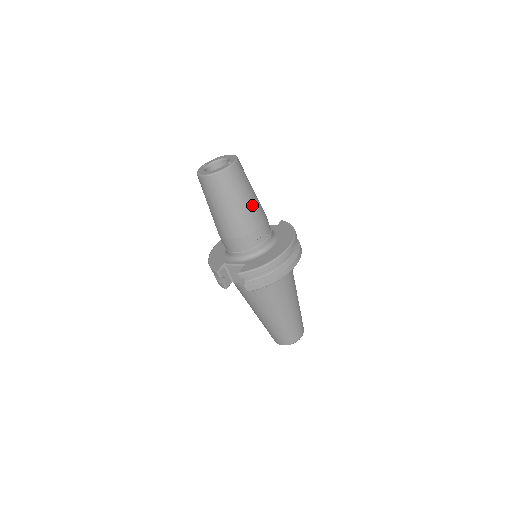
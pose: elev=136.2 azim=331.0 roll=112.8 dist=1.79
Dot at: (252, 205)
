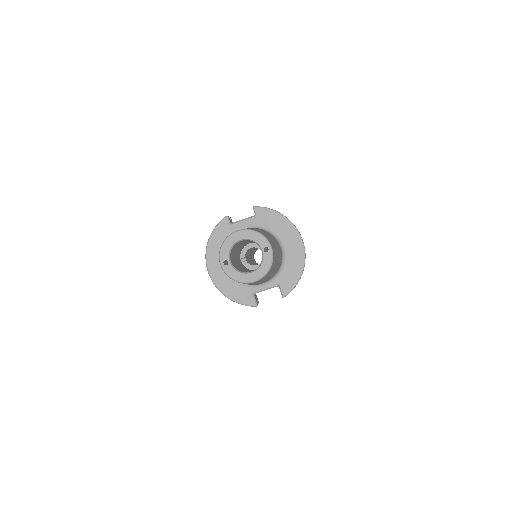
Dot at: (278, 250)
